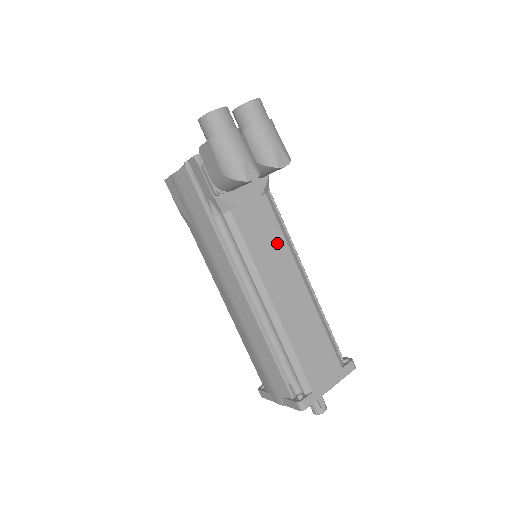
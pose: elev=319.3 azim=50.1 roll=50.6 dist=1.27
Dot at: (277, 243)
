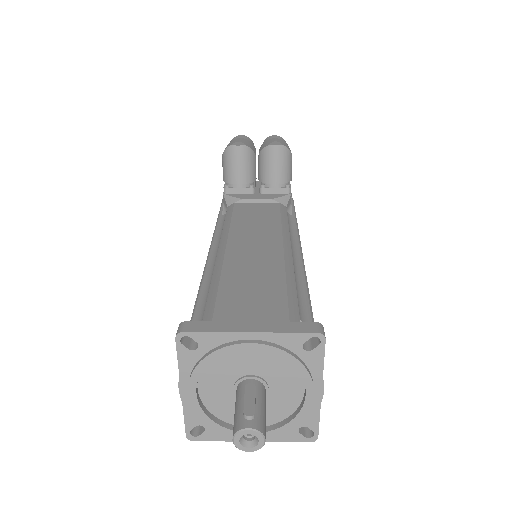
Dot at: (269, 222)
